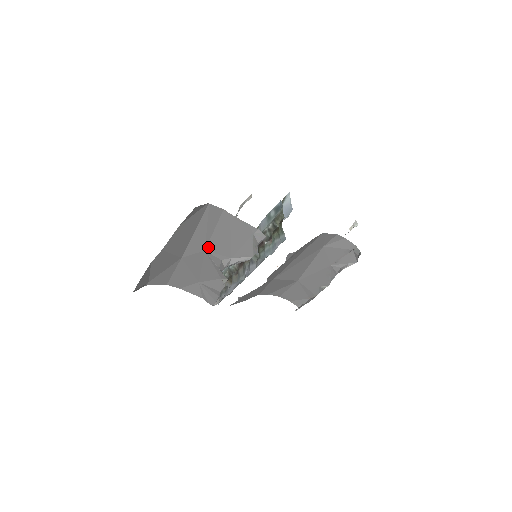
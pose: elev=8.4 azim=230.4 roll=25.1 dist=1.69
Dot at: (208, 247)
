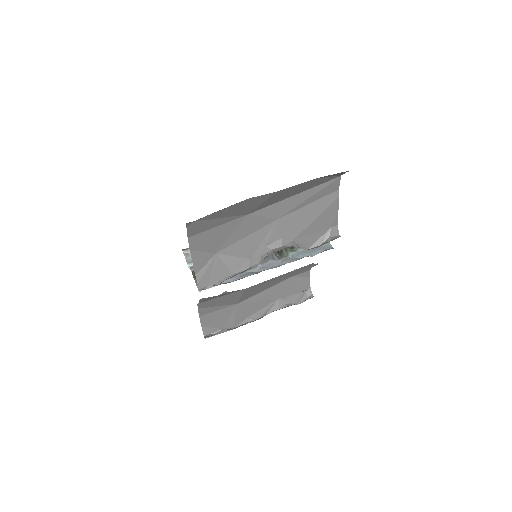
Dot at: (284, 217)
